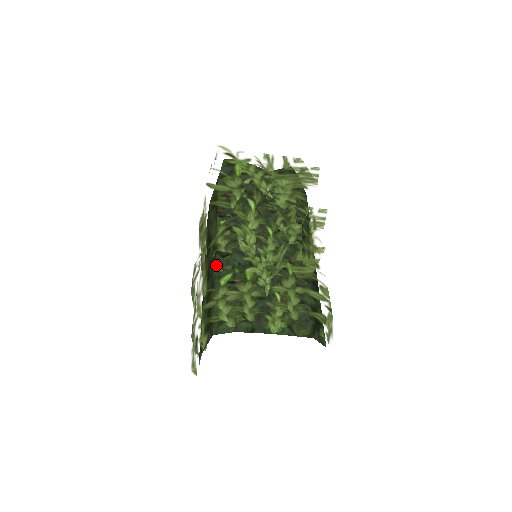
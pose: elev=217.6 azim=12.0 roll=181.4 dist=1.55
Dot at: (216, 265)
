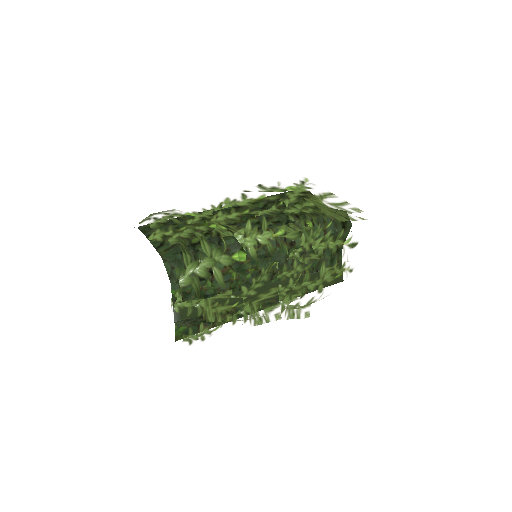
Dot at: occluded
